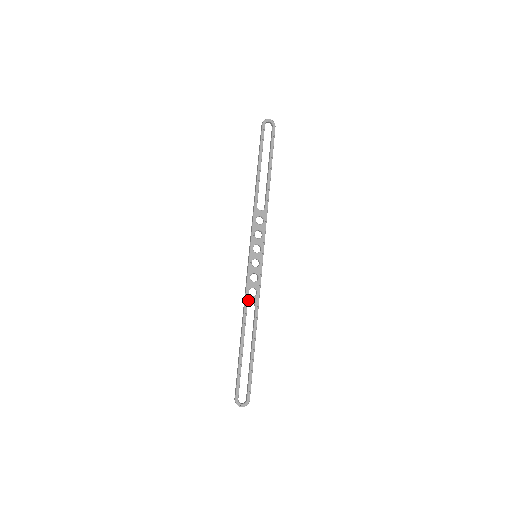
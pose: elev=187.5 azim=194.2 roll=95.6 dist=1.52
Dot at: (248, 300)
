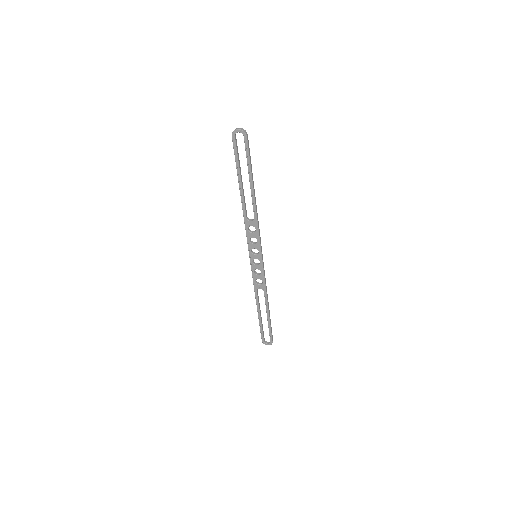
Dot at: (256, 287)
